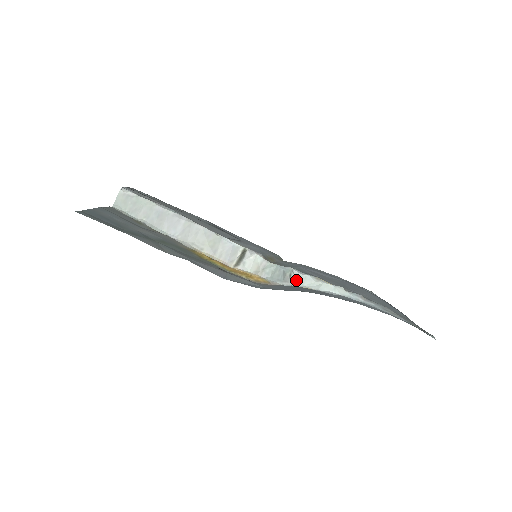
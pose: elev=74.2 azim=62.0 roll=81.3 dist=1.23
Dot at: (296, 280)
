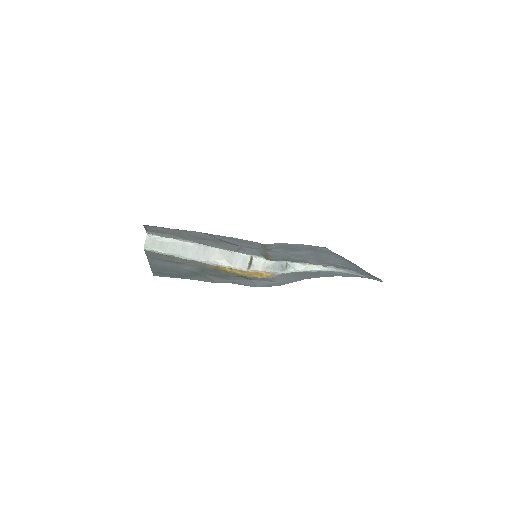
Dot at: (291, 268)
